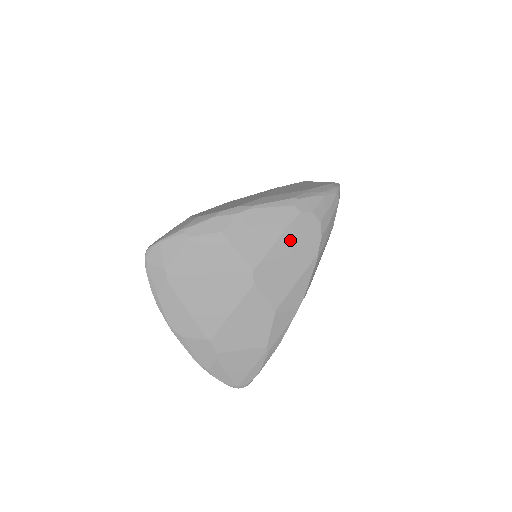
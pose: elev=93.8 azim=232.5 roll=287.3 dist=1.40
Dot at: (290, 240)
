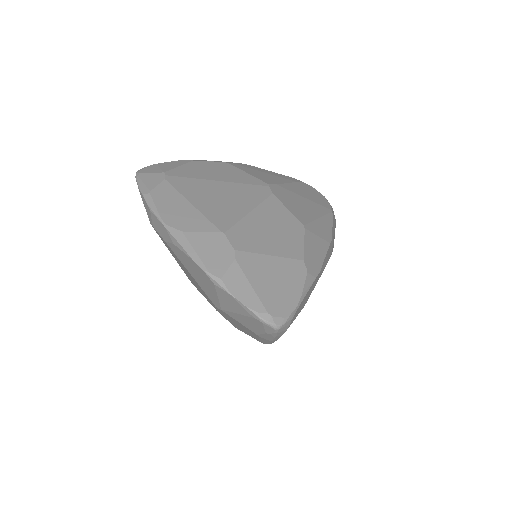
Dot at: (300, 190)
